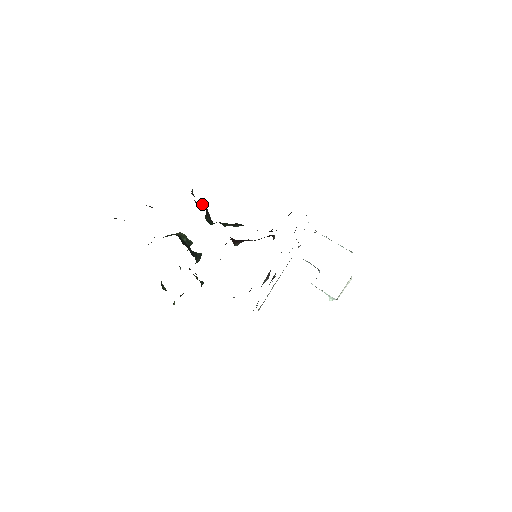
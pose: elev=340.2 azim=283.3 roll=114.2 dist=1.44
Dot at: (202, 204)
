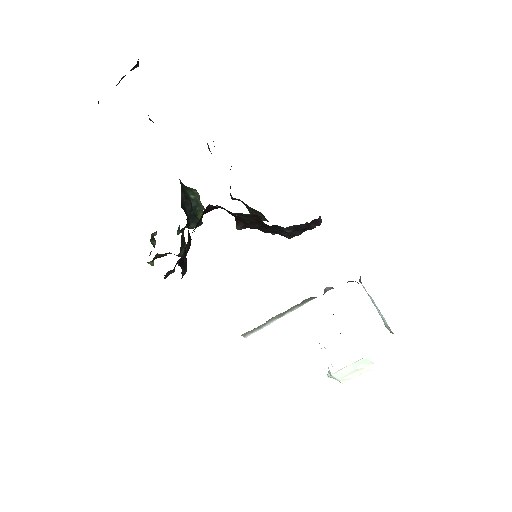
Dot at: (230, 169)
